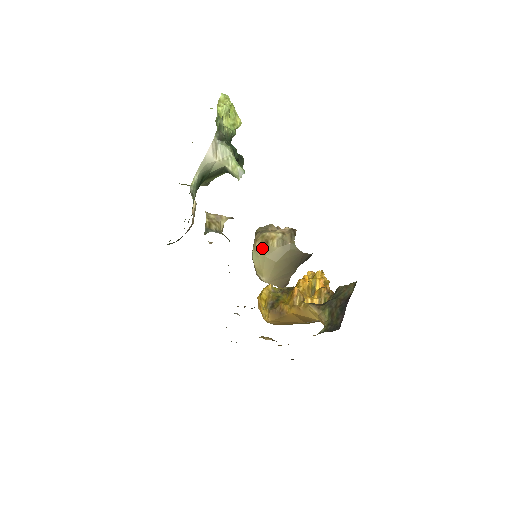
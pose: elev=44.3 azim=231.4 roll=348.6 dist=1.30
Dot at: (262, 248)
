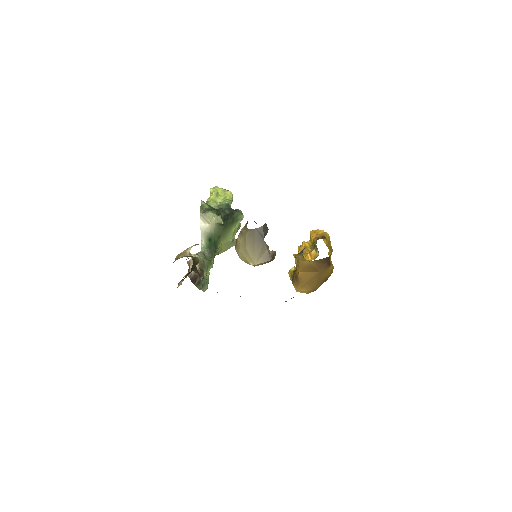
Dot at: (236, 247)
